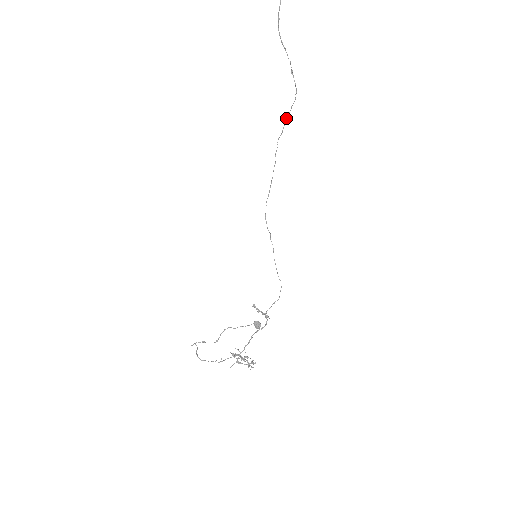
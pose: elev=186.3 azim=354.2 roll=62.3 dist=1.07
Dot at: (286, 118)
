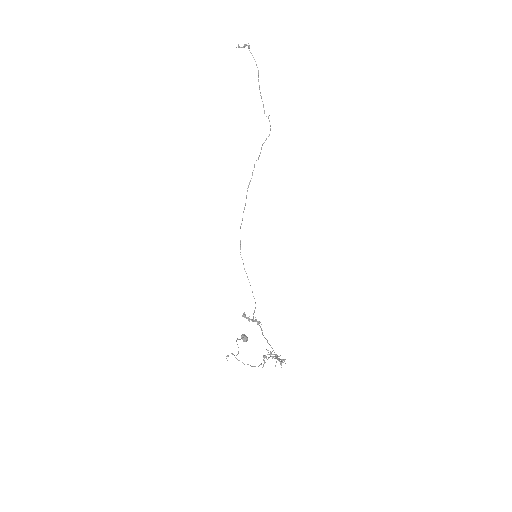
Dot at: (261, 148)
